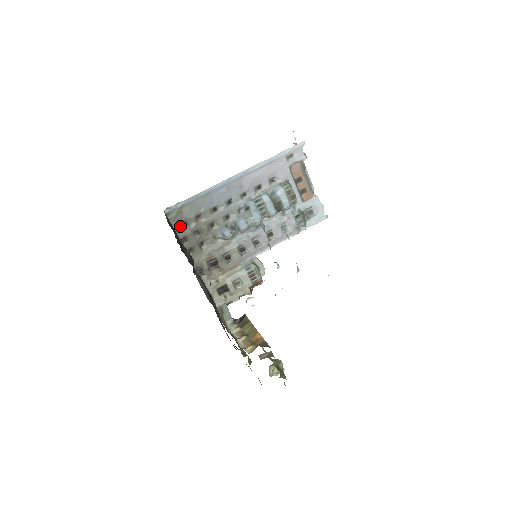
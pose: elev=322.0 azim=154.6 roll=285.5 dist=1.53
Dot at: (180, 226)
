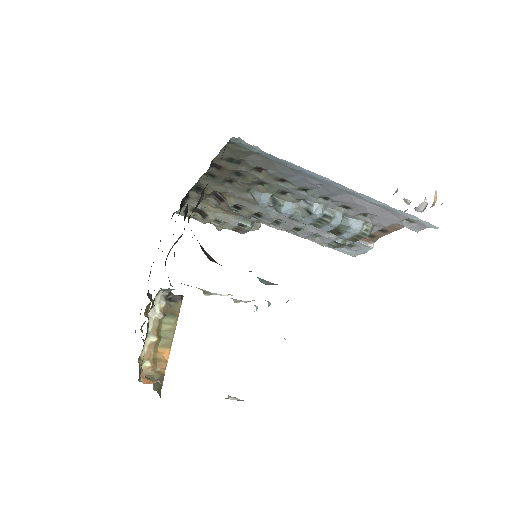
Dot at: (229, 158)
